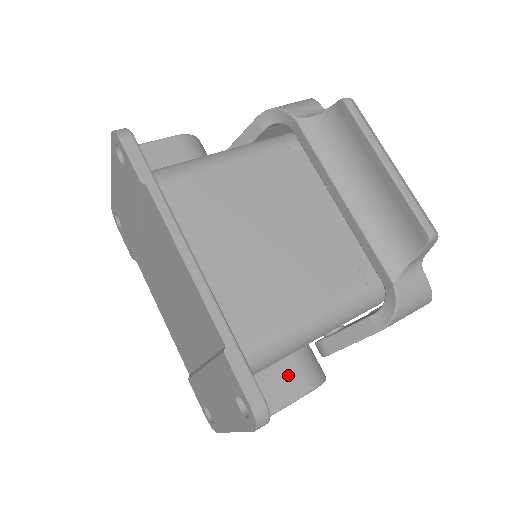
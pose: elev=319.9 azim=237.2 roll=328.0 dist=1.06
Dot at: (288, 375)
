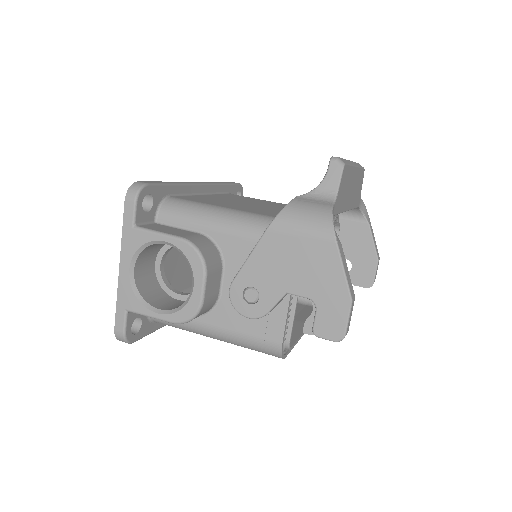
Dot at: (181, 232)
